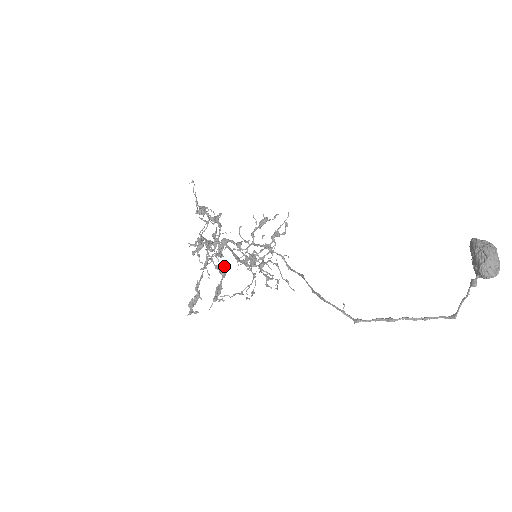
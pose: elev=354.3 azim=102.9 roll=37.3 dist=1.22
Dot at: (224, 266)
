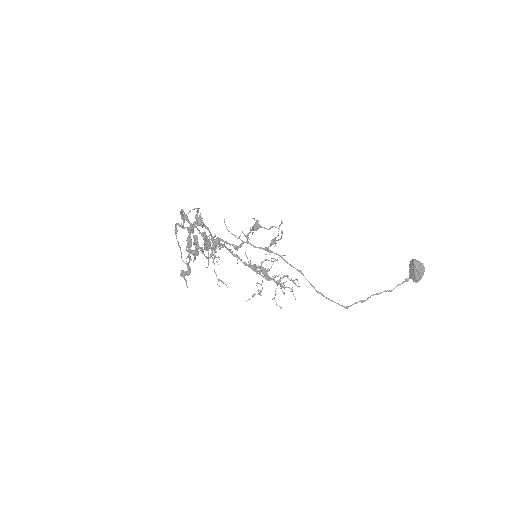
Dot at: occluded
